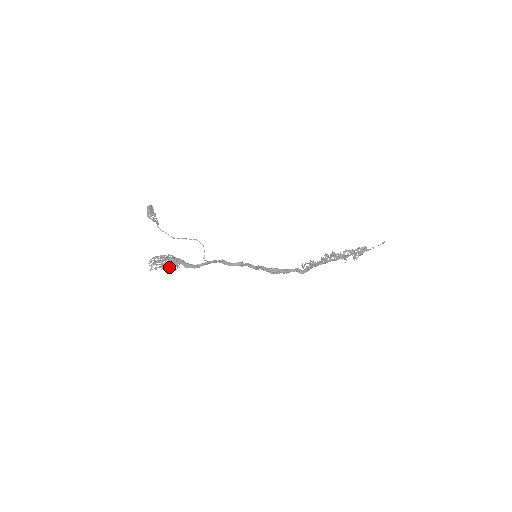
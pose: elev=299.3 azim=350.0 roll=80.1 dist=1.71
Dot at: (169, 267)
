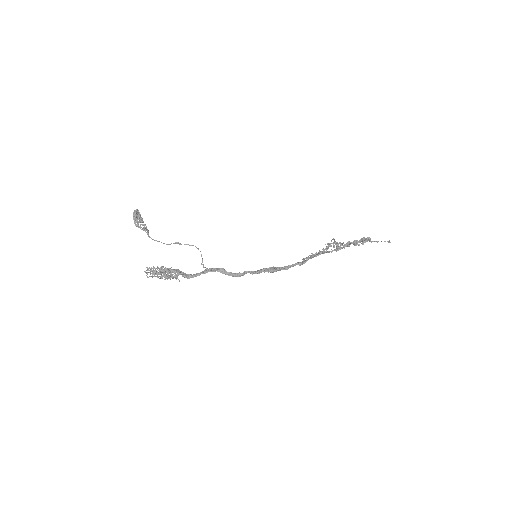
Dot at: occluded
